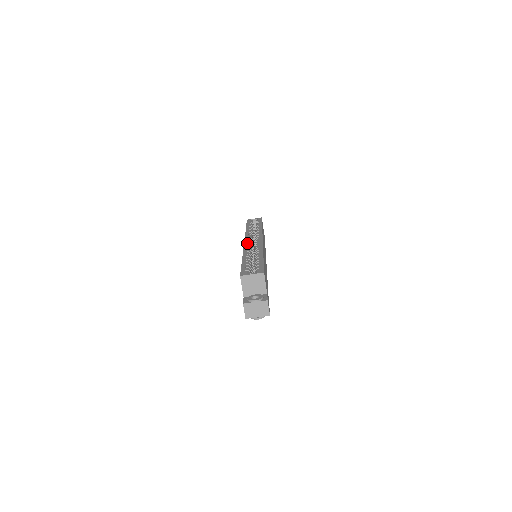
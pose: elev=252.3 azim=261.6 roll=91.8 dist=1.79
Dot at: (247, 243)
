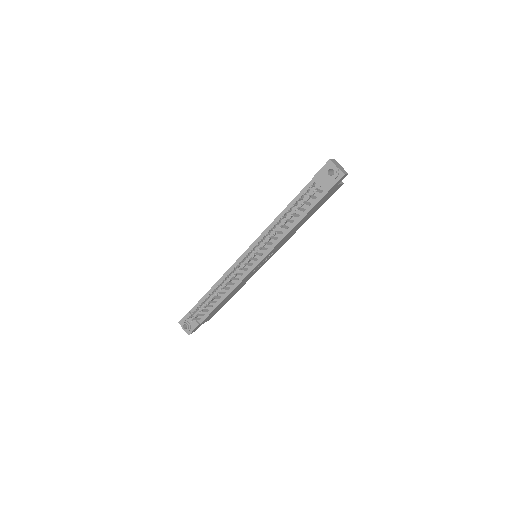
Dot at: occluded
